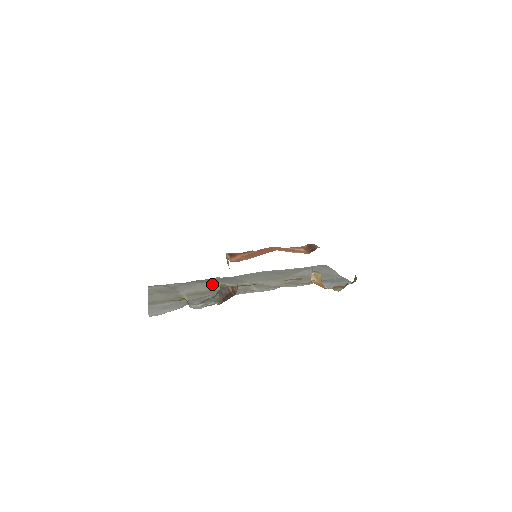
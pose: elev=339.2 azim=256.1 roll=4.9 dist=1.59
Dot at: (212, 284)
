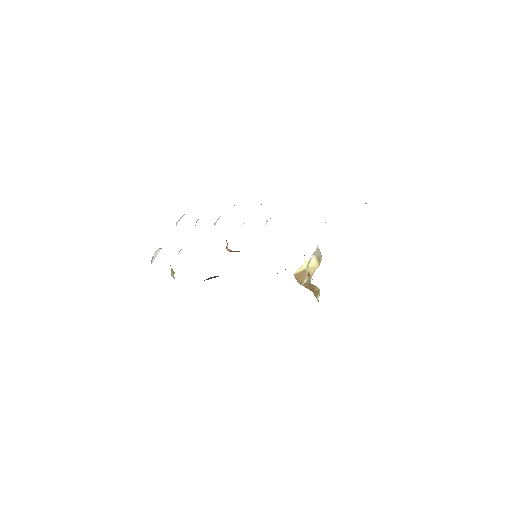
Dot at: occluded
